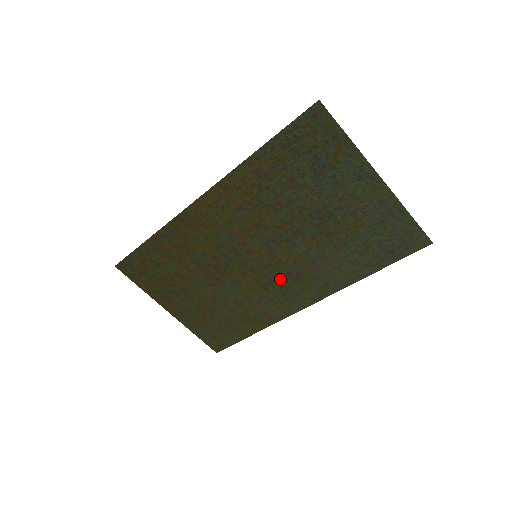
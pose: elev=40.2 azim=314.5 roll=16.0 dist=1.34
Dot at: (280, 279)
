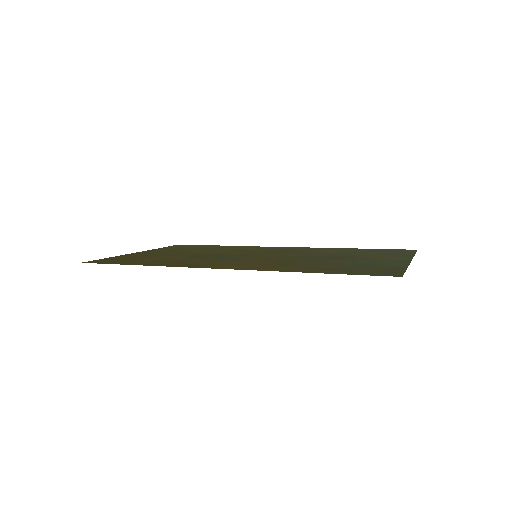
Dot at: (270, 251)
